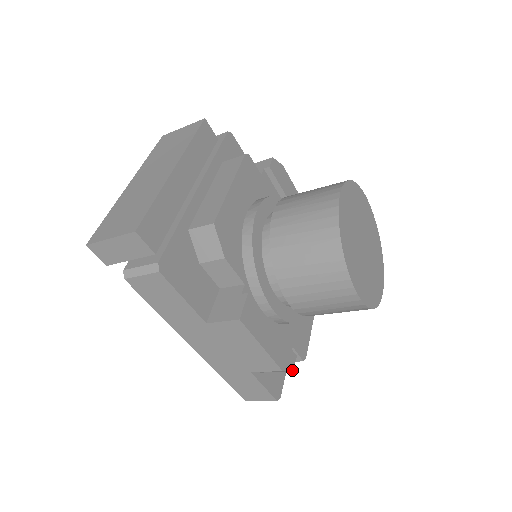
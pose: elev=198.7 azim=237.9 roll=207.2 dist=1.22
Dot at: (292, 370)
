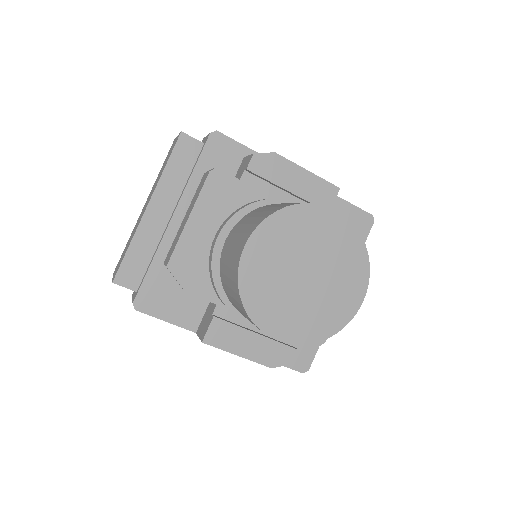
Dot at: (289, 364)
